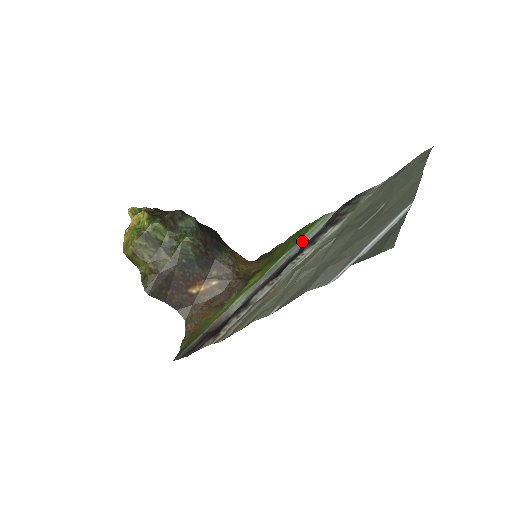
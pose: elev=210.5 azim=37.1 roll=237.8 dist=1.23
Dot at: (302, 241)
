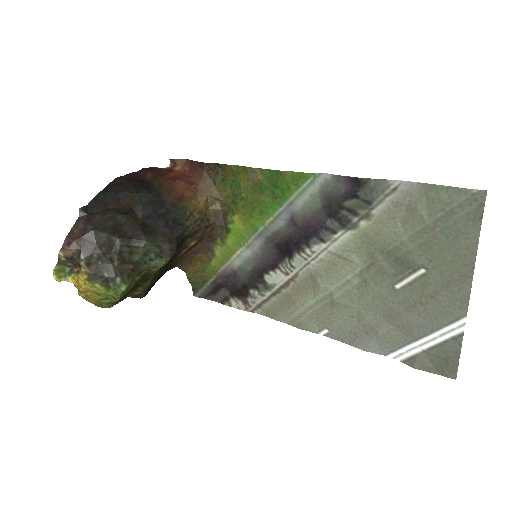
Dot at: (290, 206)
